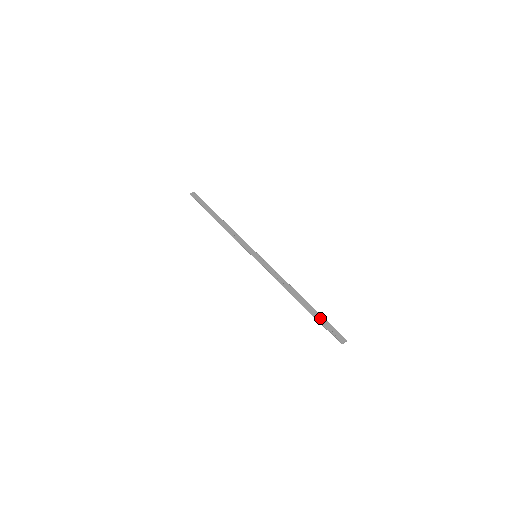
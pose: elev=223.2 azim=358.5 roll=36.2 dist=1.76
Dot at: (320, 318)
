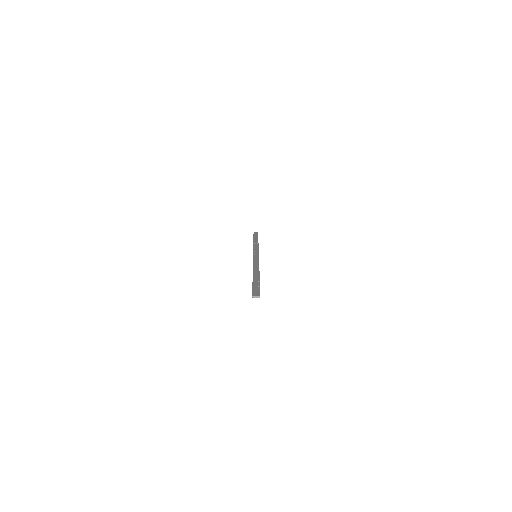
Dot at: (256, 283)
